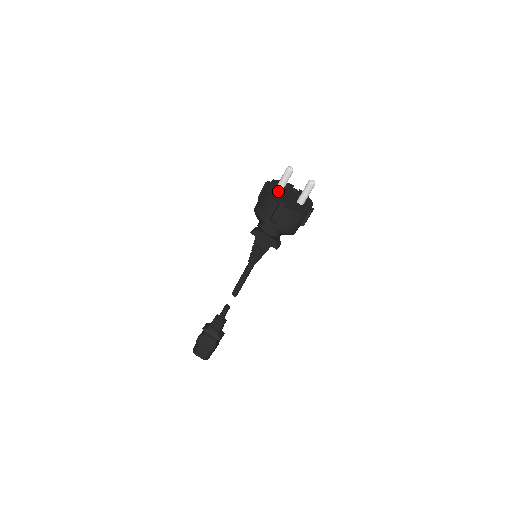
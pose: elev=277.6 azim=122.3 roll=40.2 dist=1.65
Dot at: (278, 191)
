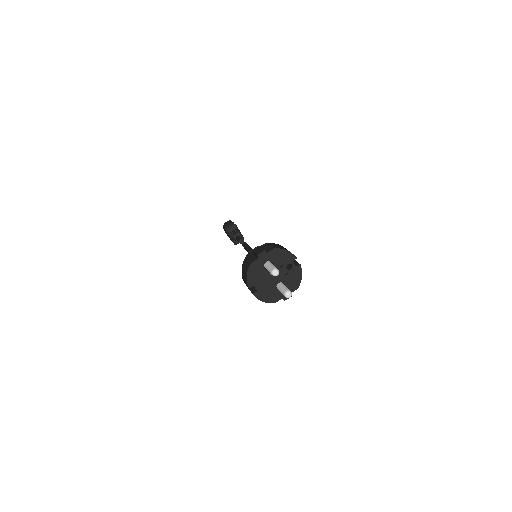
Dot at: (265, 269)
